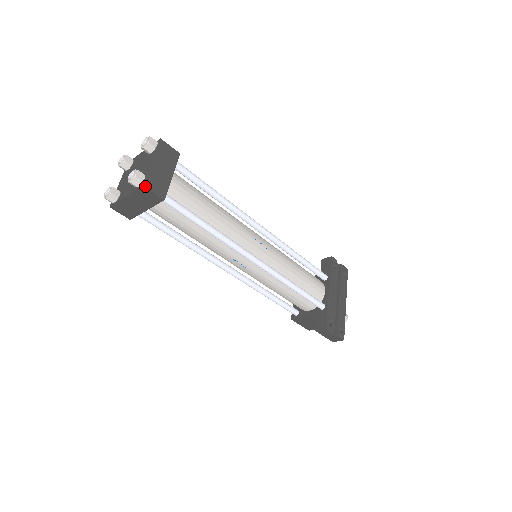
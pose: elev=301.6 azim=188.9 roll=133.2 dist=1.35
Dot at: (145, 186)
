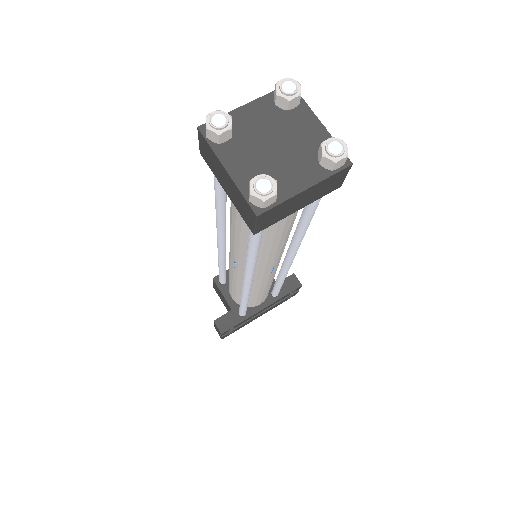
Dot at: (257, 217)
